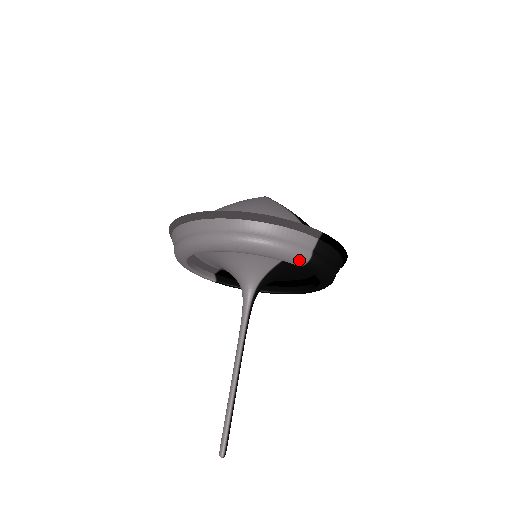
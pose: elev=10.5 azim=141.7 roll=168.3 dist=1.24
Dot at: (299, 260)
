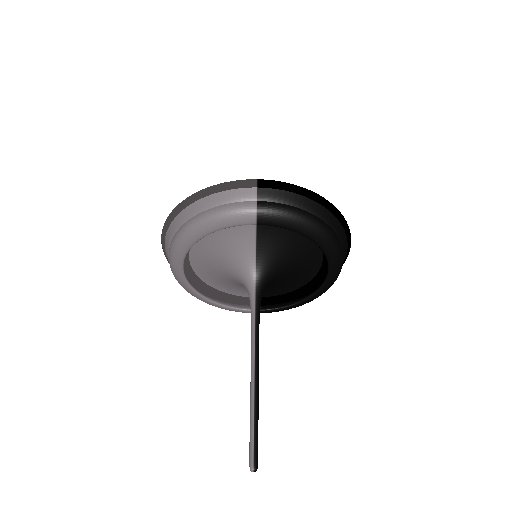
Dot at: (246, 216)
